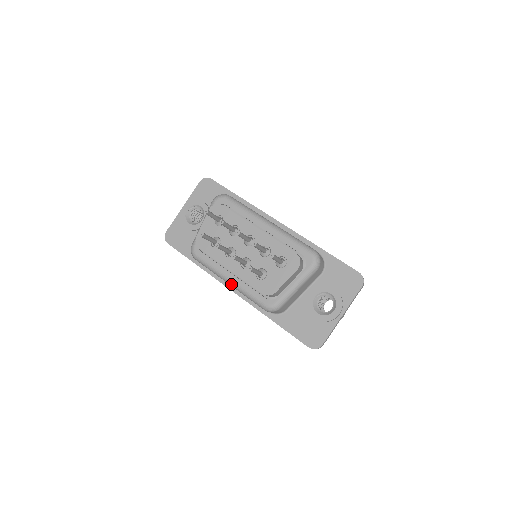
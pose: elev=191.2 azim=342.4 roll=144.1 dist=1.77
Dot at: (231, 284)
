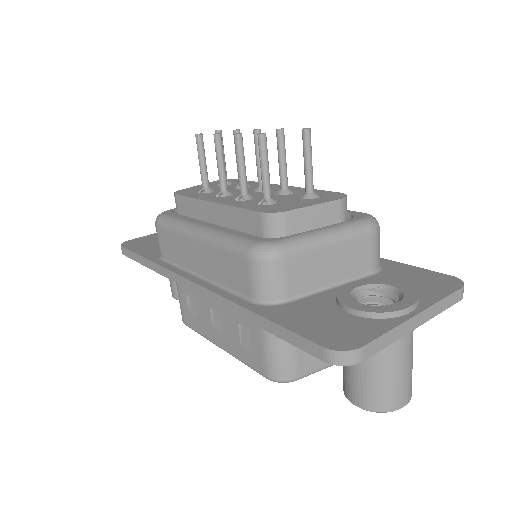
Dot at: (201, 233)
